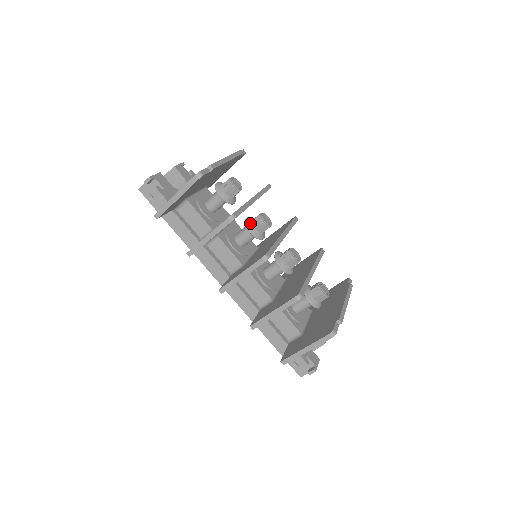
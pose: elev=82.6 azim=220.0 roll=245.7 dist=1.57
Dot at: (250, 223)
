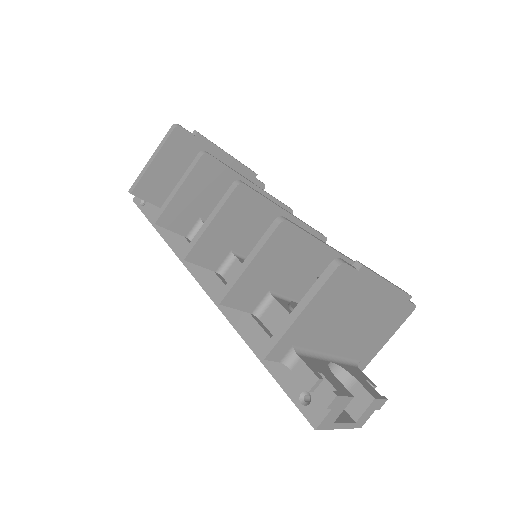
Dot at: occluded
